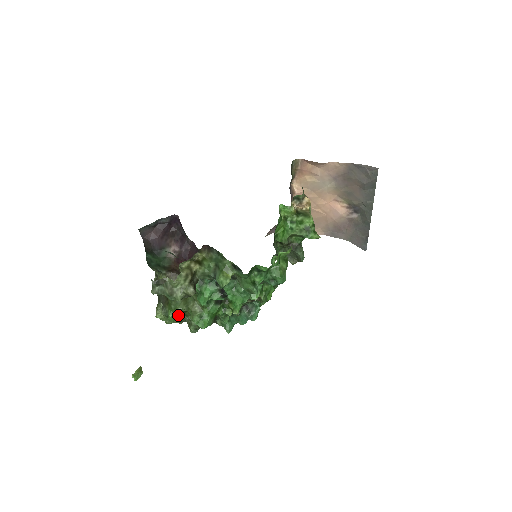
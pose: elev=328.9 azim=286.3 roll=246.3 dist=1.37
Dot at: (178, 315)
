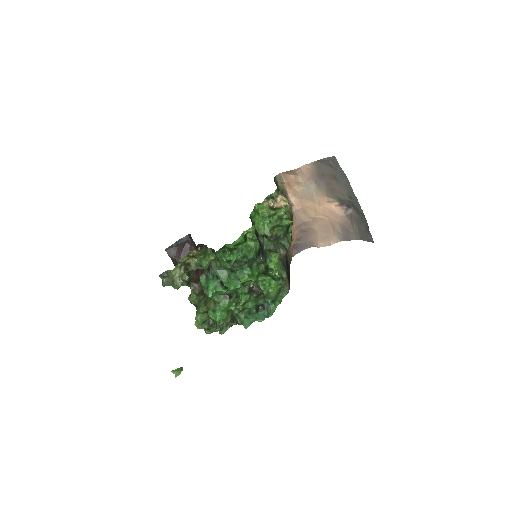
Dot at: (204, 317)
